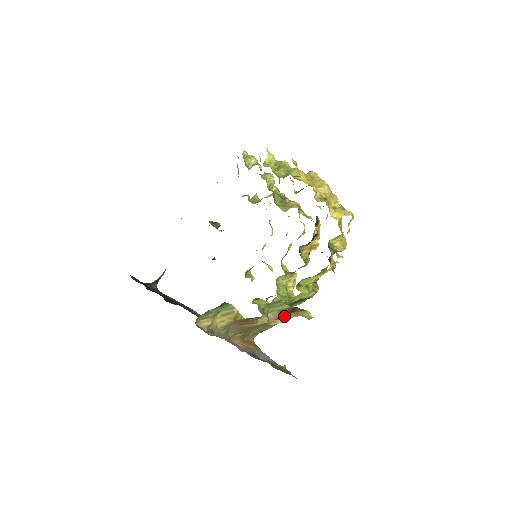
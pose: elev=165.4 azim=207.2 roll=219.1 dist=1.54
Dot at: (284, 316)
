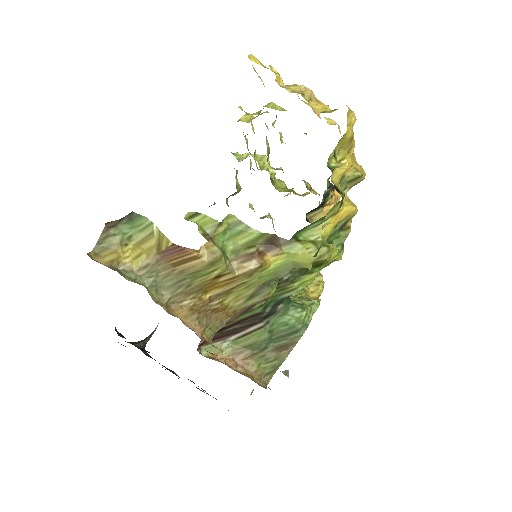
Dot at: (256, 255)
